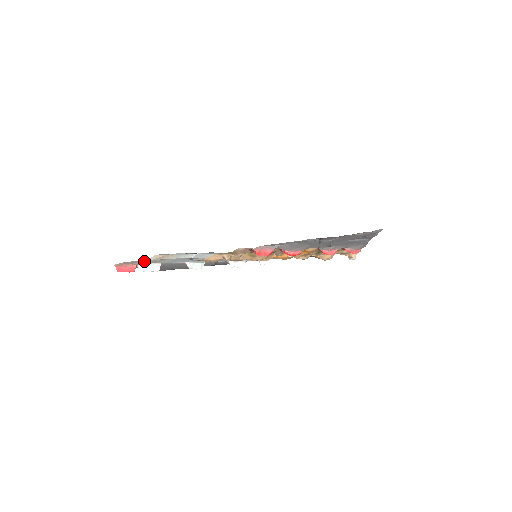
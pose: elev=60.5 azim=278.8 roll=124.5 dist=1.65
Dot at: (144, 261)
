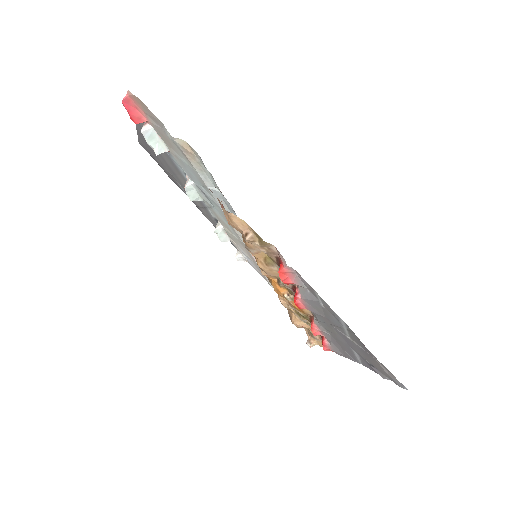
Dot at: (163, 129)
